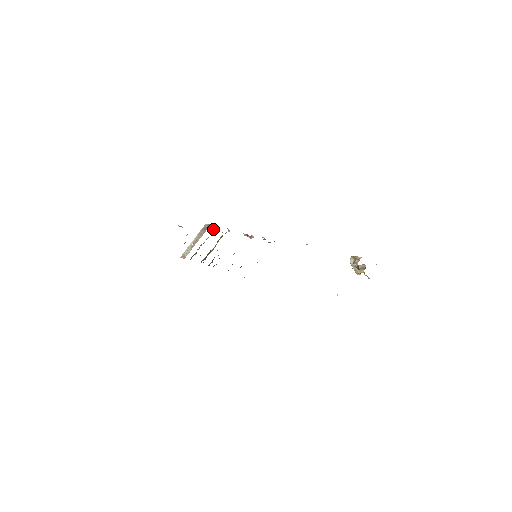
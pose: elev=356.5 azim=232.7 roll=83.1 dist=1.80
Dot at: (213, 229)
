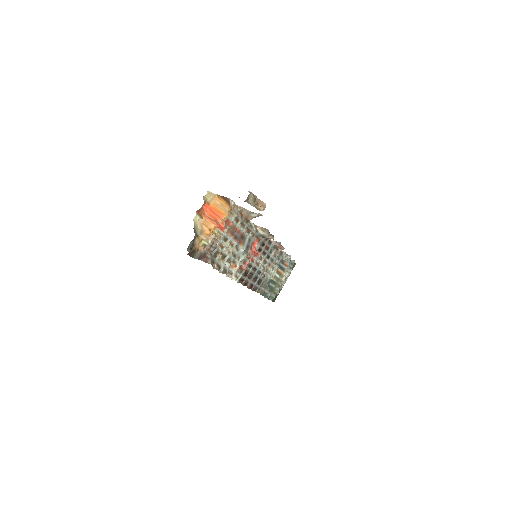
Dot at: occluded
